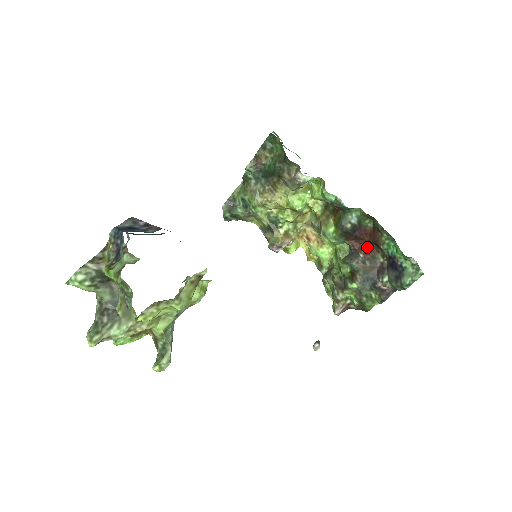
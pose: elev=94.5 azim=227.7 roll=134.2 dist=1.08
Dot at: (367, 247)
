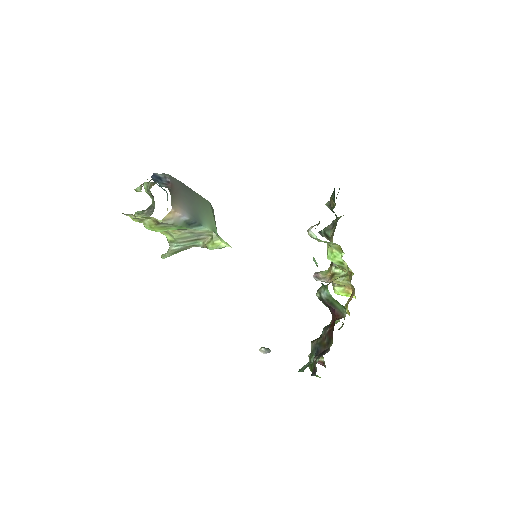
Dot at: (333, 328)
